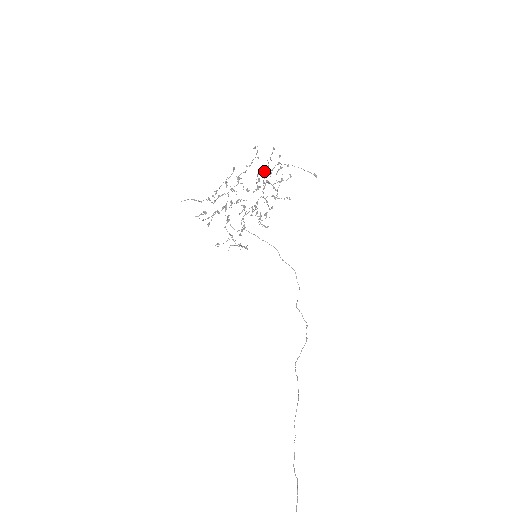
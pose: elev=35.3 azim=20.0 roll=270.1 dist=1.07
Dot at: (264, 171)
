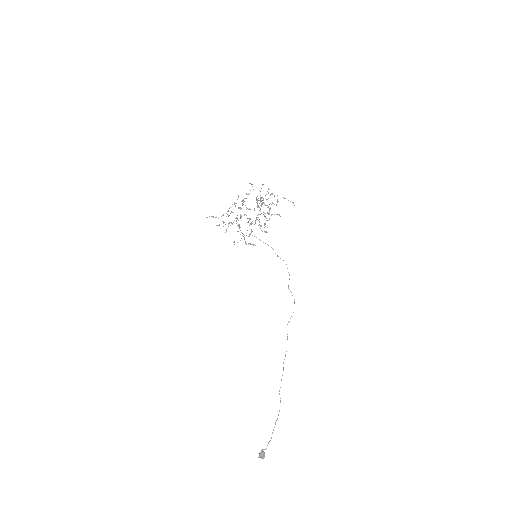
Dot at: occluded
